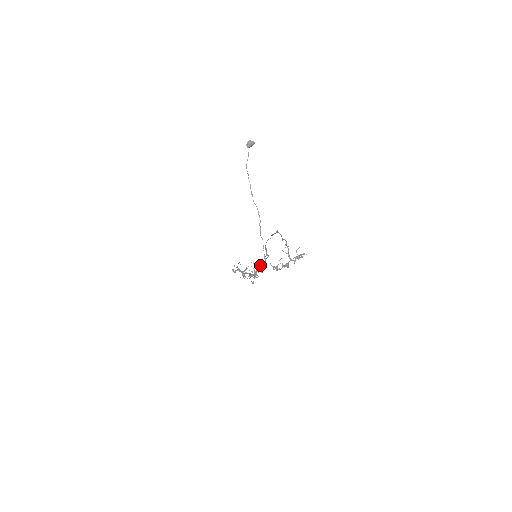
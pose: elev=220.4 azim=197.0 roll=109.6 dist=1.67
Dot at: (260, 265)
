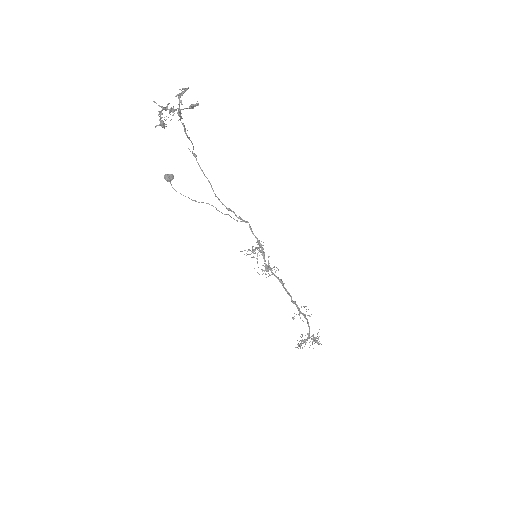
Dot at: (259, 251)
